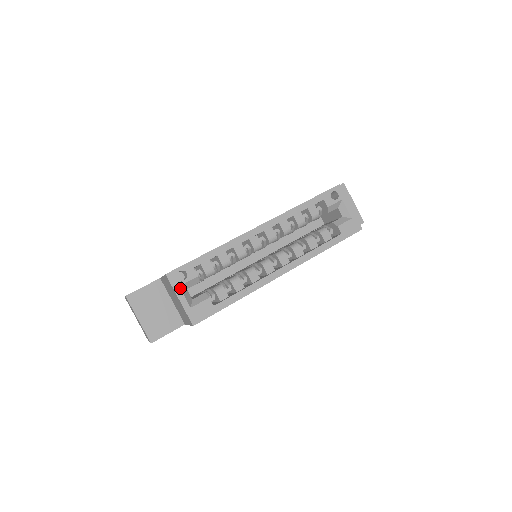
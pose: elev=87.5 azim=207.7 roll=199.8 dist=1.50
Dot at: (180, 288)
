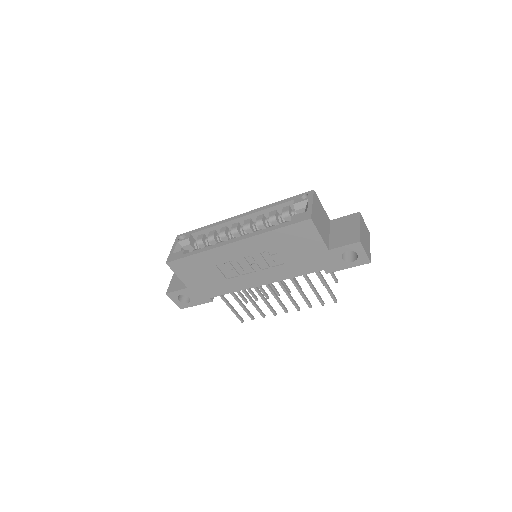
Dot at: (177, 243)
